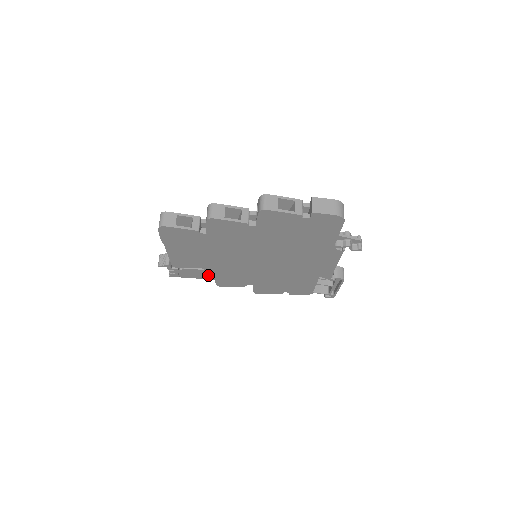
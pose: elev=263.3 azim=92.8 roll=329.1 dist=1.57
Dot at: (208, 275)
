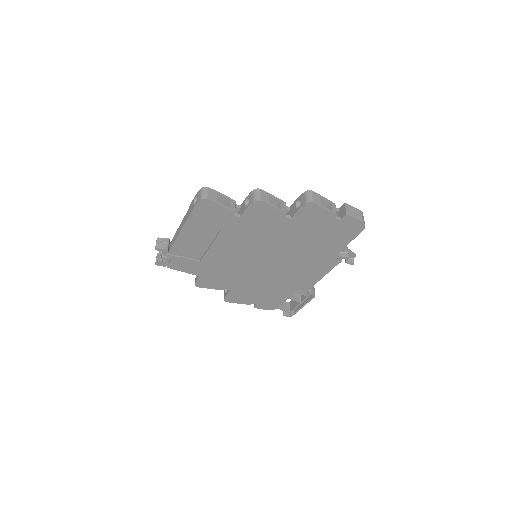
Dot at: (197, 269)
